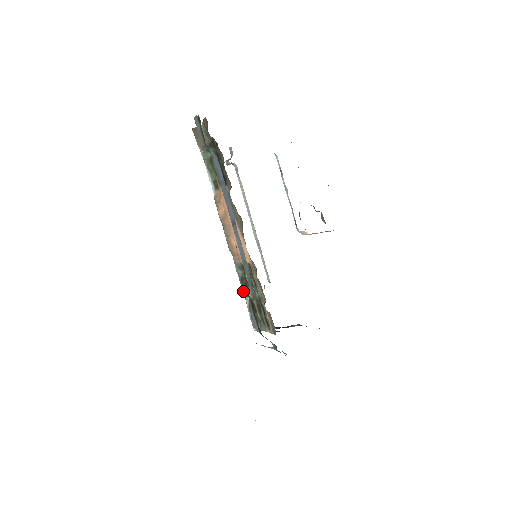
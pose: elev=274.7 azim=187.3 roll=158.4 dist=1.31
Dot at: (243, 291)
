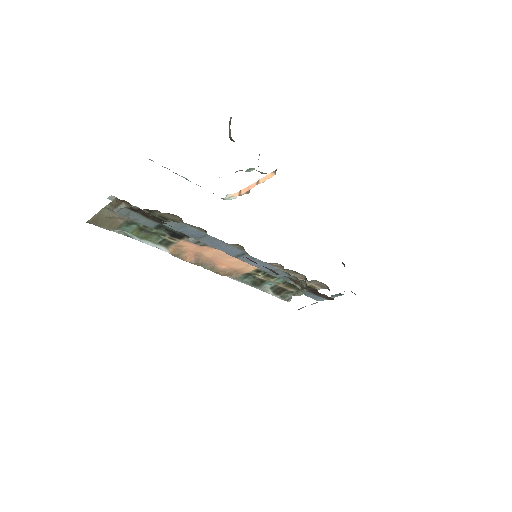
Dot at: (259, 289)
